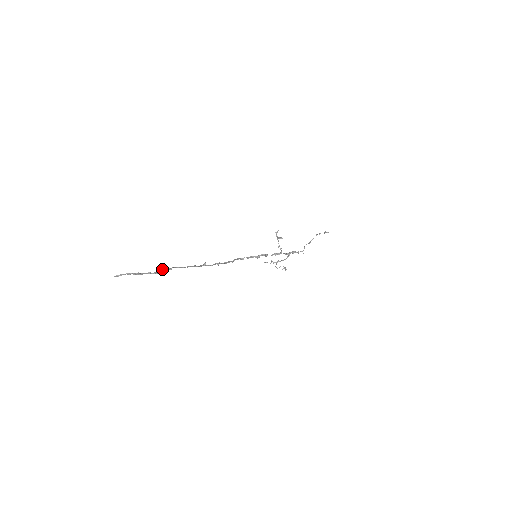
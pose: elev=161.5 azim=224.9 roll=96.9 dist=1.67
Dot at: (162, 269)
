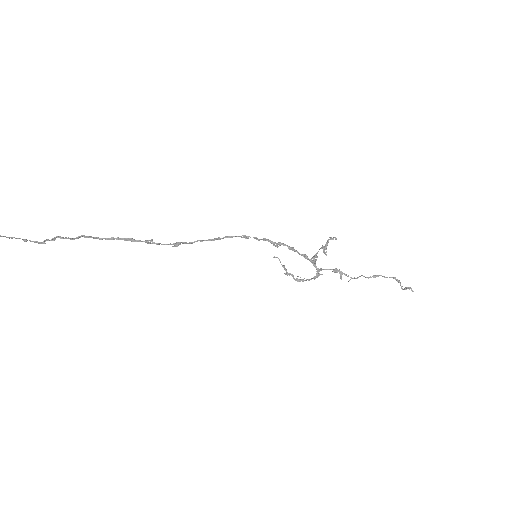
Dot at: (56, 236)
